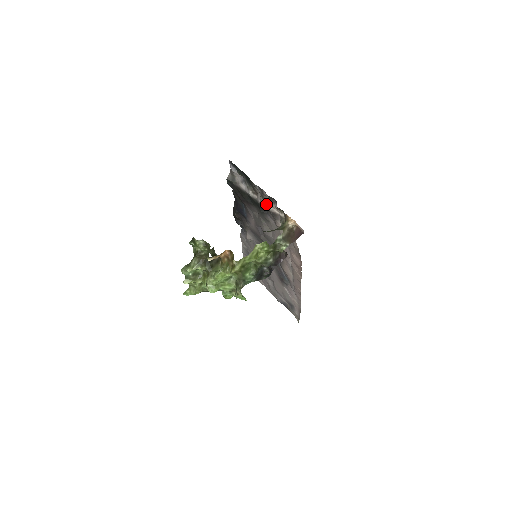
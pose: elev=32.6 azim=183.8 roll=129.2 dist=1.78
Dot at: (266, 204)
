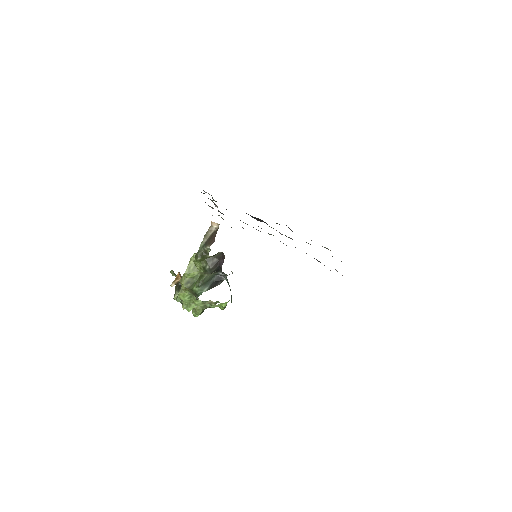
Dot at: (219, 211)
